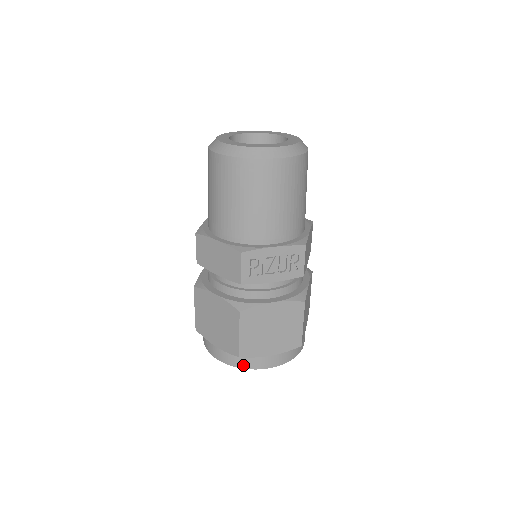
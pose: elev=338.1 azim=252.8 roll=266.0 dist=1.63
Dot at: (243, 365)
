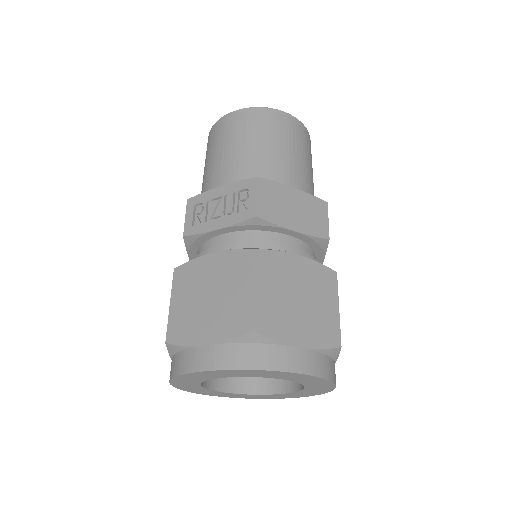
Dot at: (177, 370)
